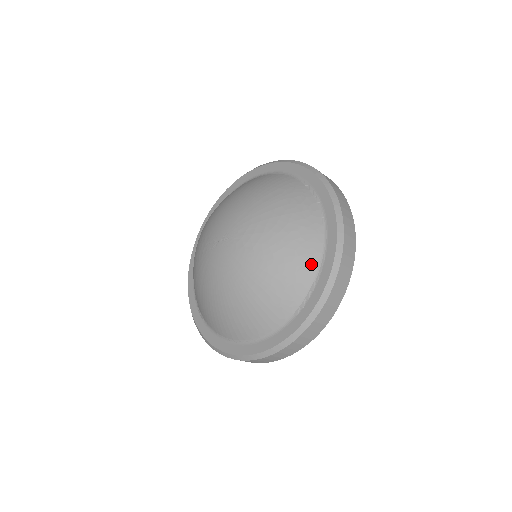
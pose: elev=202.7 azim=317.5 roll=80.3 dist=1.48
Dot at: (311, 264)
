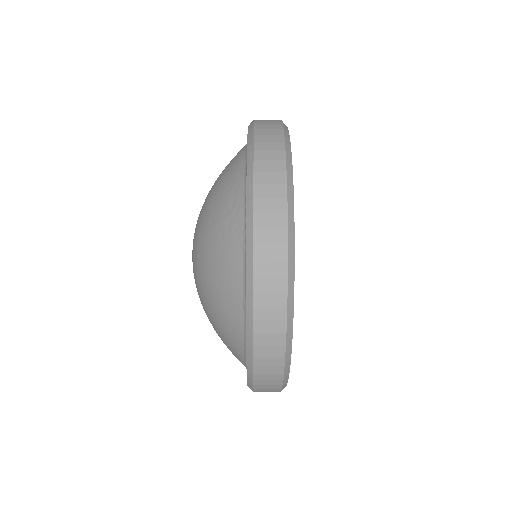
Dot at: (238, 183)
